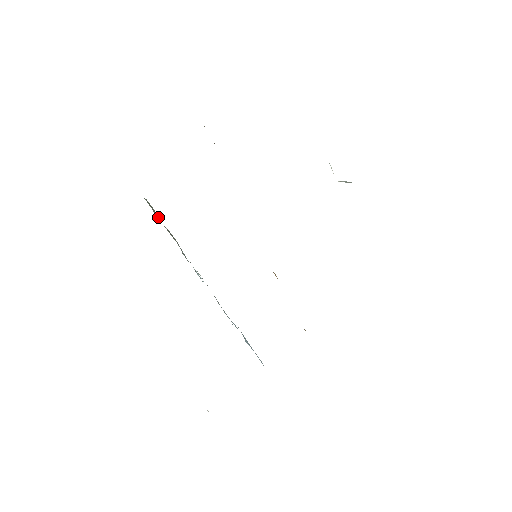
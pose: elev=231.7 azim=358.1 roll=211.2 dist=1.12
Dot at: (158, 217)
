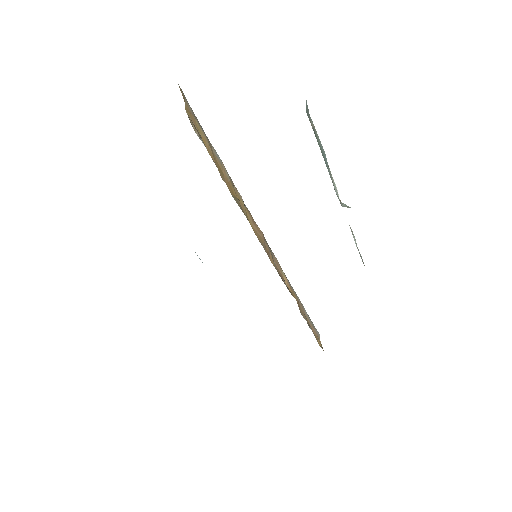
Dot at: occluded
